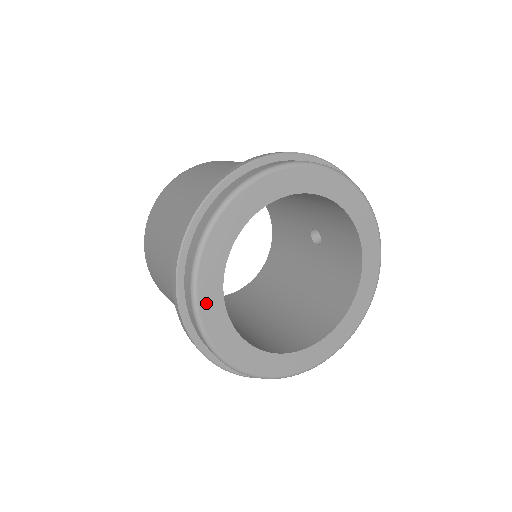
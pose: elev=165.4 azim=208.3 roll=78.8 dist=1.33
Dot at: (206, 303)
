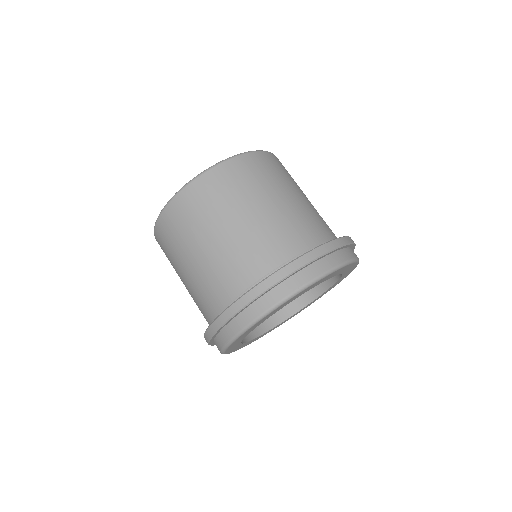
Dot at: occluded
